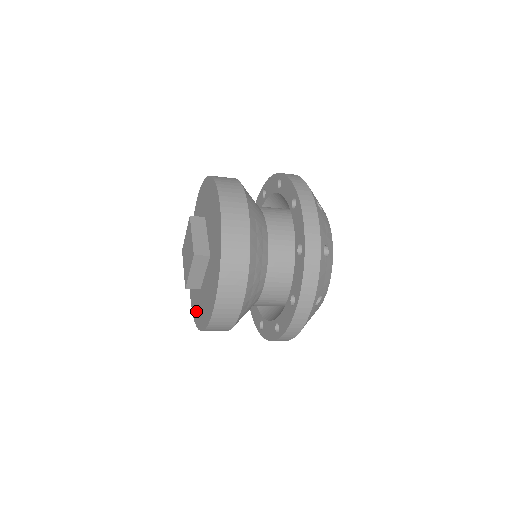
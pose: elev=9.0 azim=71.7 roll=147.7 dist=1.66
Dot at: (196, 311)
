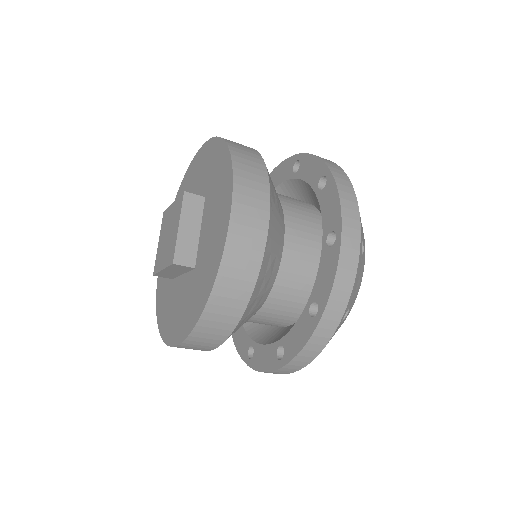
Dot at: (161, 293)
